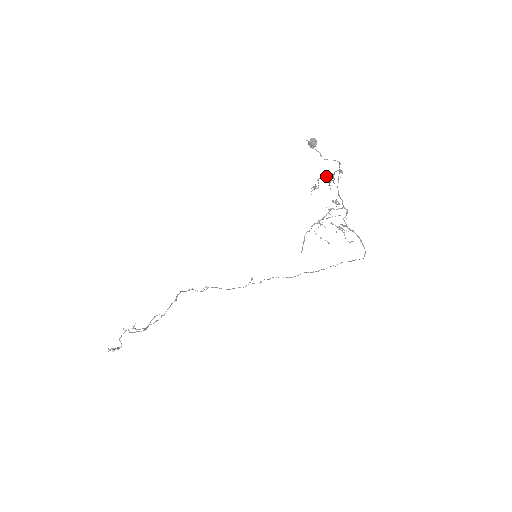
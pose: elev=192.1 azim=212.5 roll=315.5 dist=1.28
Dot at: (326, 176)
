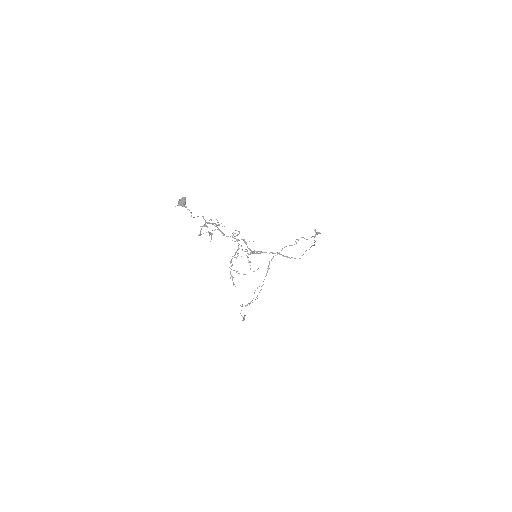
Dot at: (199, 234)
